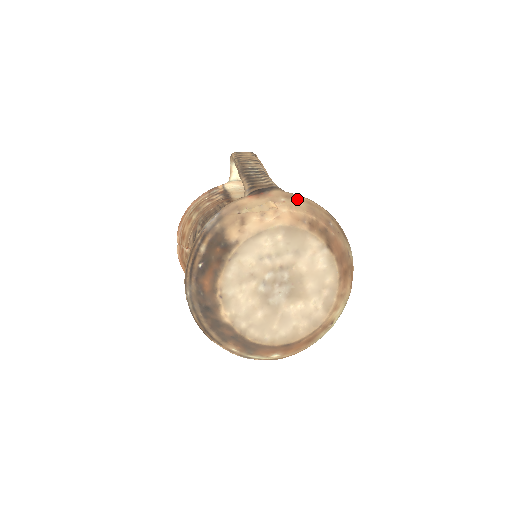
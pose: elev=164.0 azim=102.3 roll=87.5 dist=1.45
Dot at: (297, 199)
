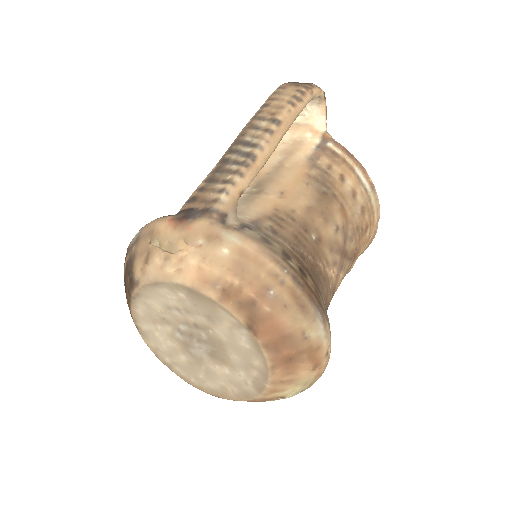
Dot at: (223, 244)
